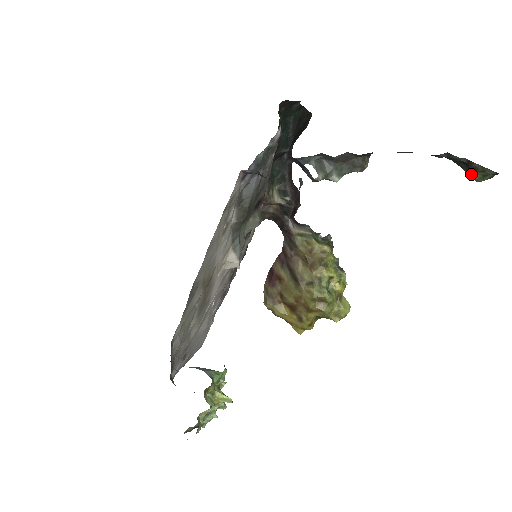
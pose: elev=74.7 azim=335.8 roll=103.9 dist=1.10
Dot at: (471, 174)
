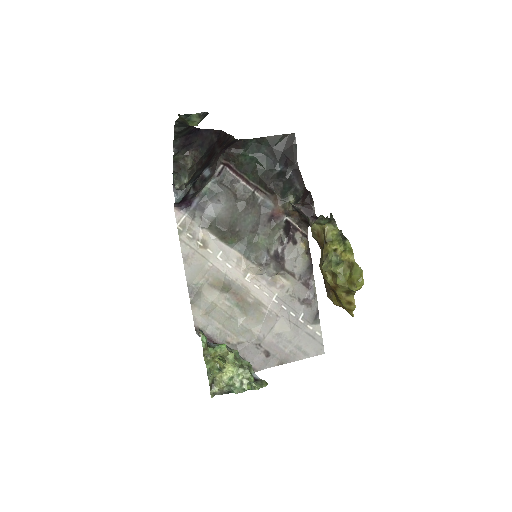
Dot at: (190, 125)
